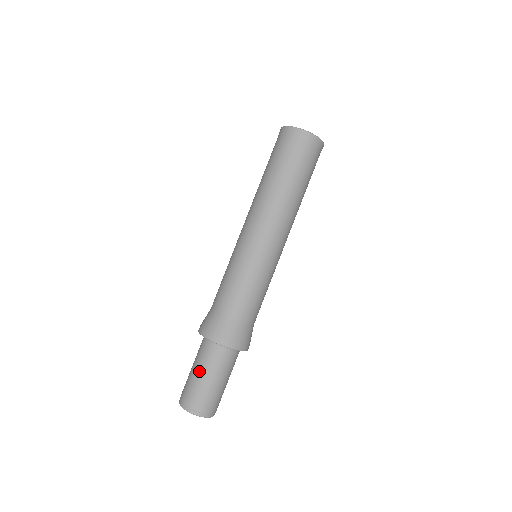
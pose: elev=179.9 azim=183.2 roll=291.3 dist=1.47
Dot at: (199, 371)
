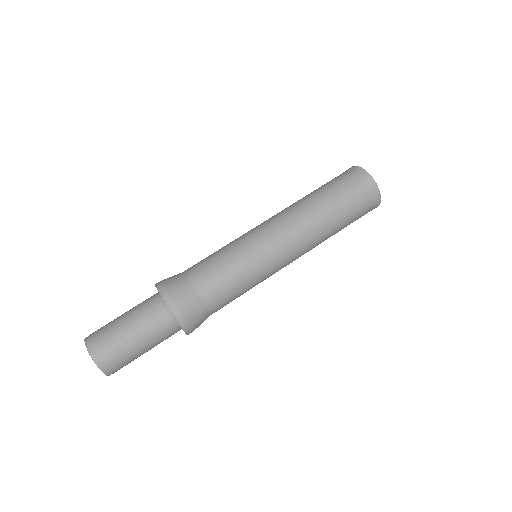
Dot at: (132, 325)
